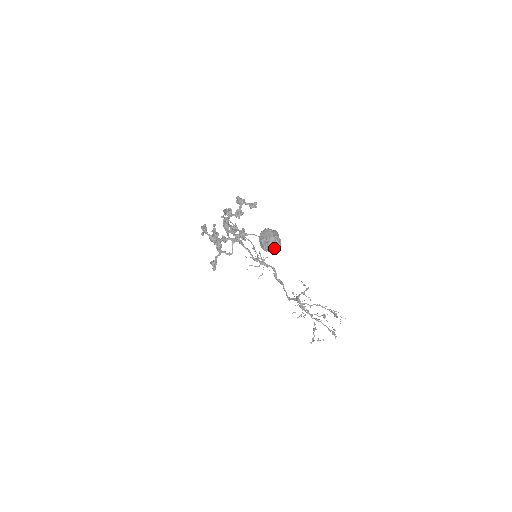
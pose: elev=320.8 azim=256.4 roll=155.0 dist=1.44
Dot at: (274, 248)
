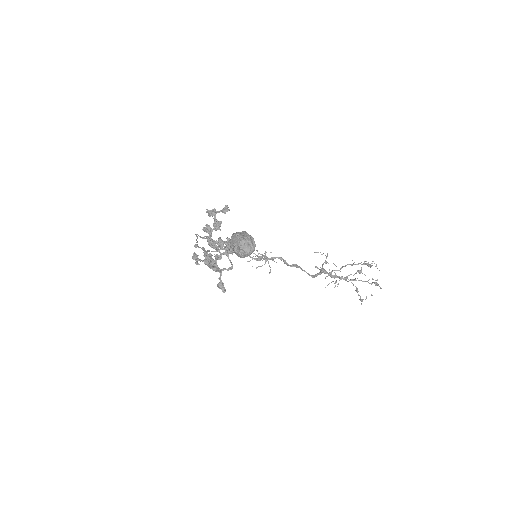
Dot at: (250, 250)
